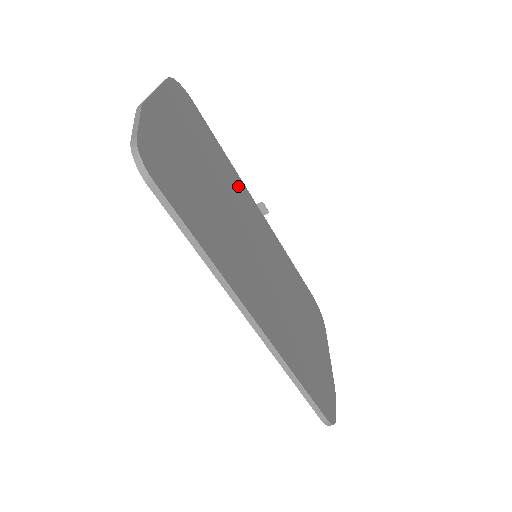
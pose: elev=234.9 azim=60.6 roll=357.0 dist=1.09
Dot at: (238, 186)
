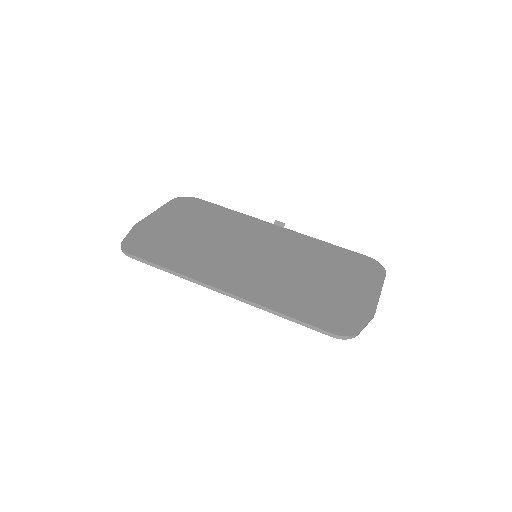
Dot at: (245, 223)
